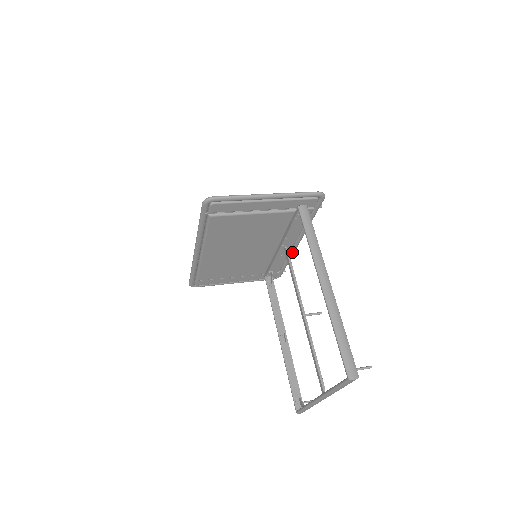
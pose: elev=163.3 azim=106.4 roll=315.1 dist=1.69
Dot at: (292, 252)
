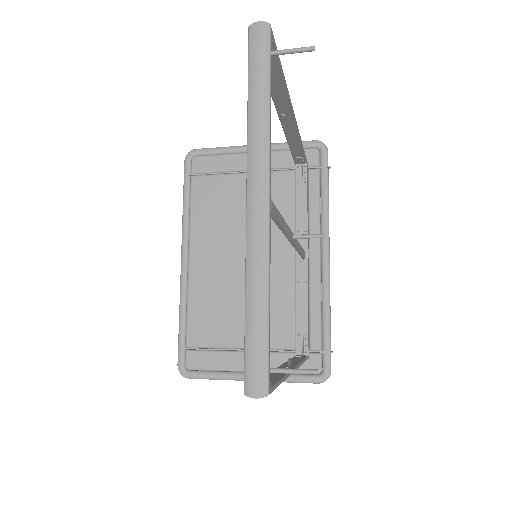
Dot at: (325, 284)
